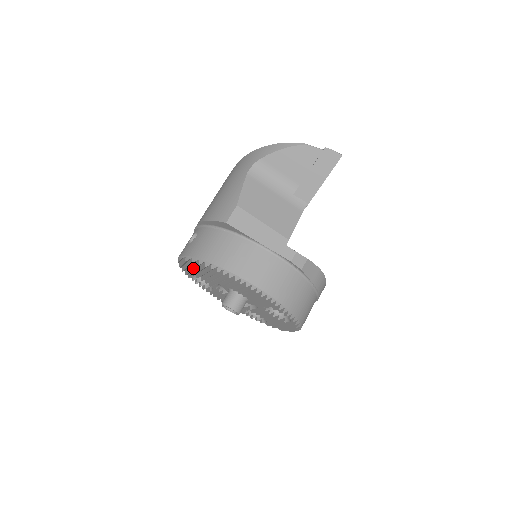
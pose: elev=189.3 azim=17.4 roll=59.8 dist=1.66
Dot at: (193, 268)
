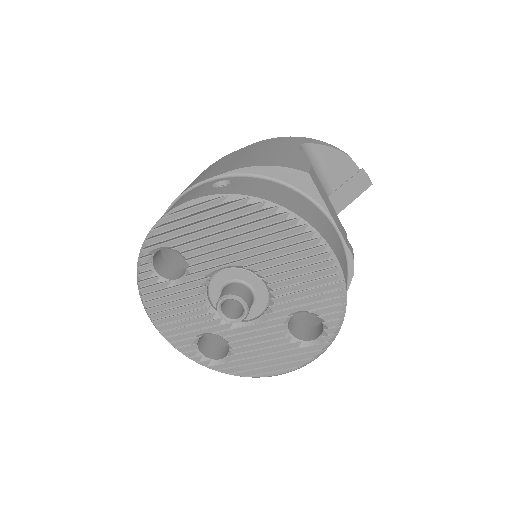
Dot at: (219, 221)
